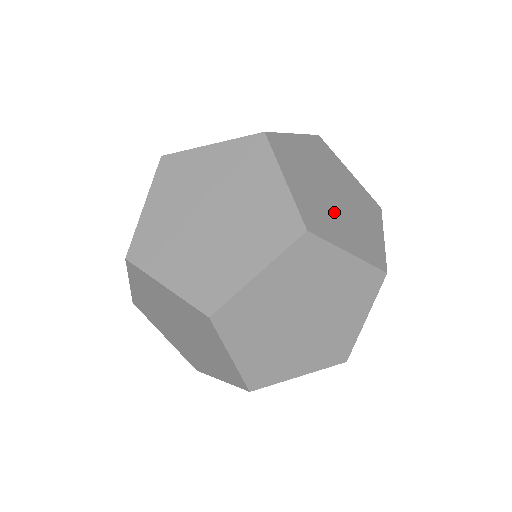
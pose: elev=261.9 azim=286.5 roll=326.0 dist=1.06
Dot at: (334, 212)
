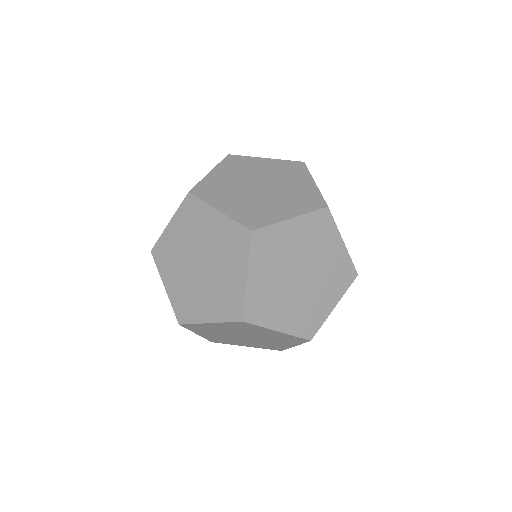
Dot at: occluded
